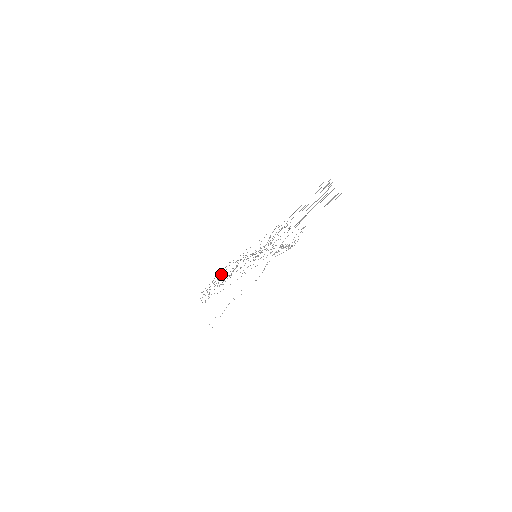
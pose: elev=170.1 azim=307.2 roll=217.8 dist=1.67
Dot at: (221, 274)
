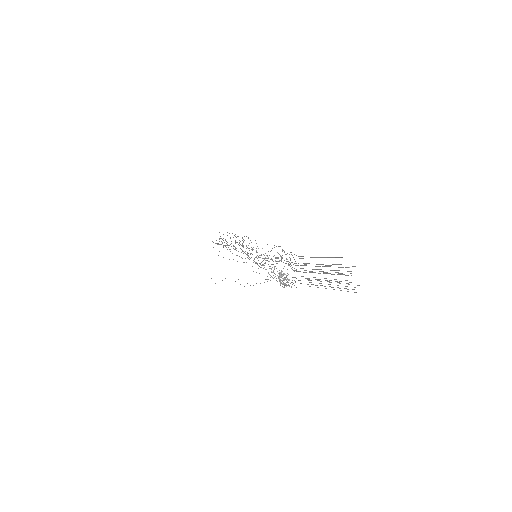
Dot at: occluded
